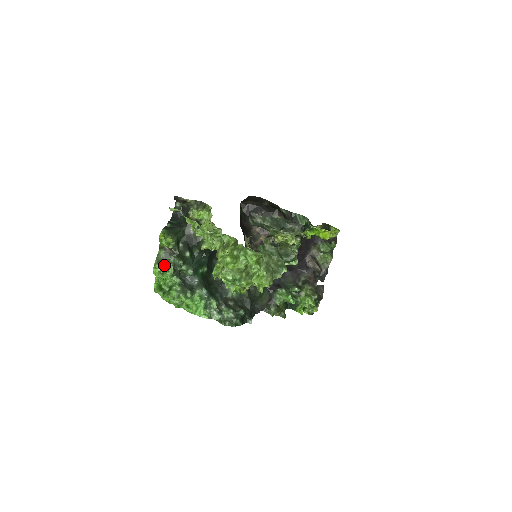
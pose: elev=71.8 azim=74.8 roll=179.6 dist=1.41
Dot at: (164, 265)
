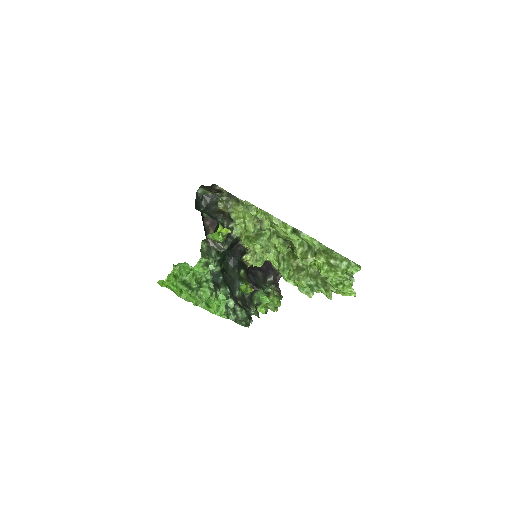
Dot at: (207, 260)
